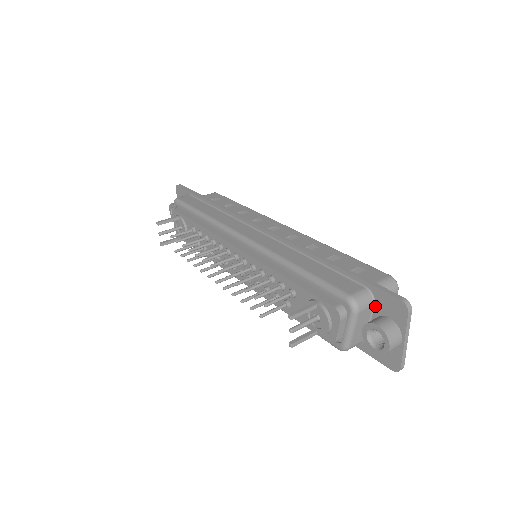
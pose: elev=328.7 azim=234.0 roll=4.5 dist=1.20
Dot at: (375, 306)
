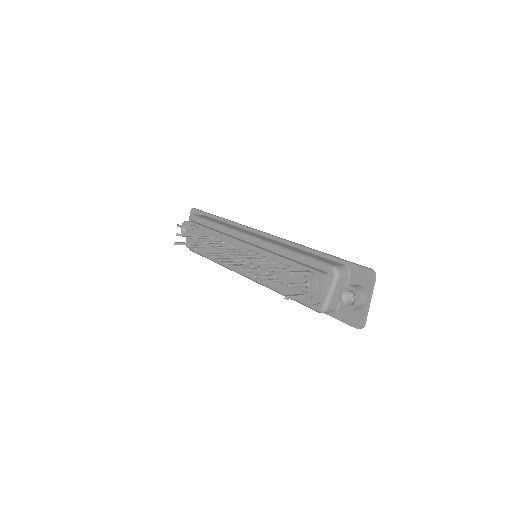
Dot at: (350, 278)
